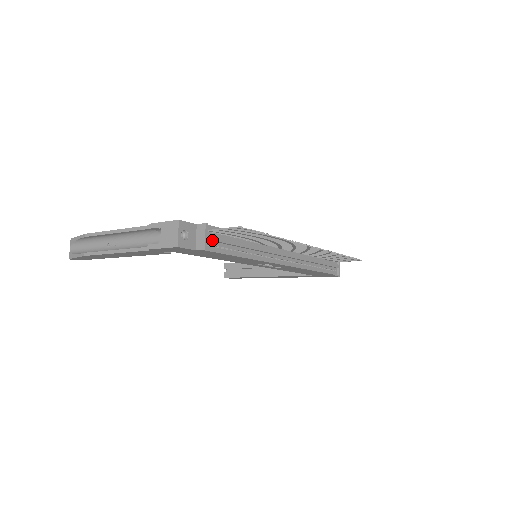
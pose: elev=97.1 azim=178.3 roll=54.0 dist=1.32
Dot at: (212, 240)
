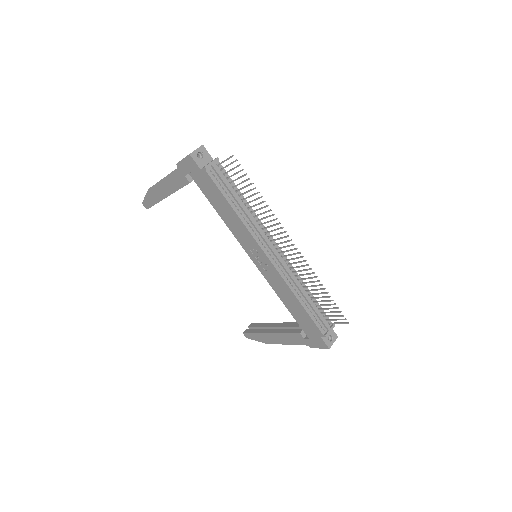
Dot at: (215, 169)
